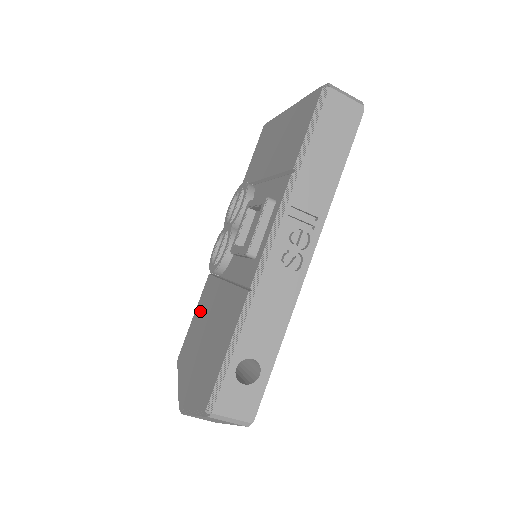
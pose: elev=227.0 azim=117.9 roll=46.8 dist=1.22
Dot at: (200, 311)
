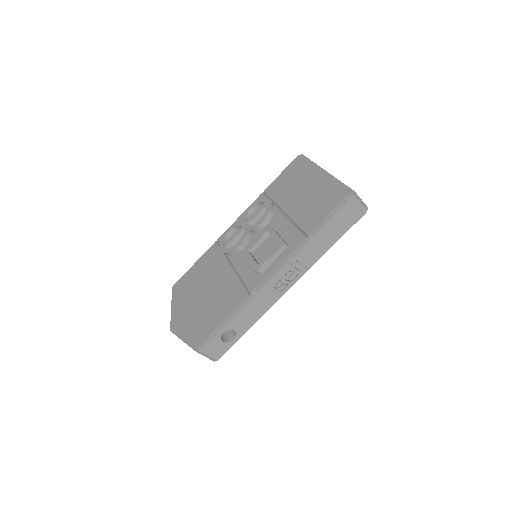
Dot at: (202, 267)
